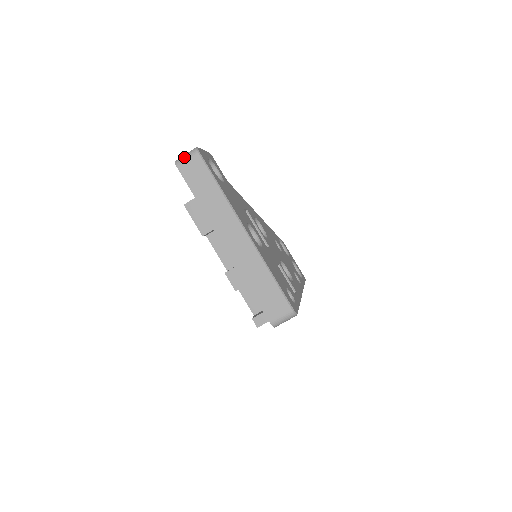
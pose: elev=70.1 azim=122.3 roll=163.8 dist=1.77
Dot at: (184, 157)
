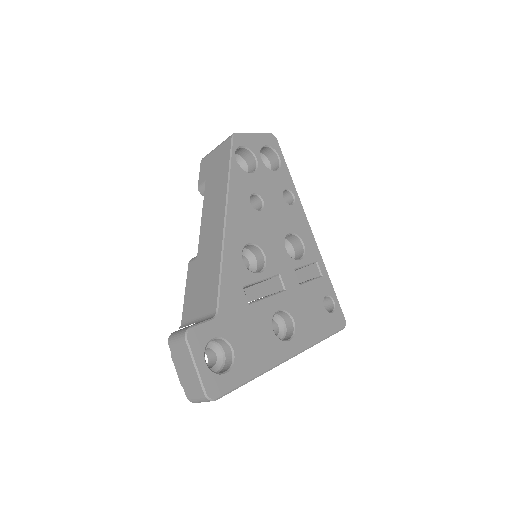
Dot at: (200, 402)
